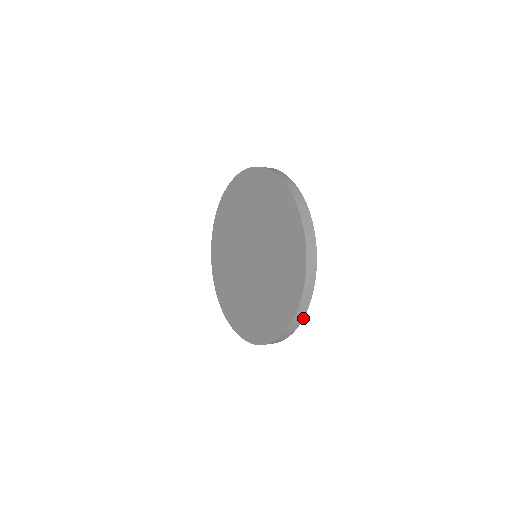
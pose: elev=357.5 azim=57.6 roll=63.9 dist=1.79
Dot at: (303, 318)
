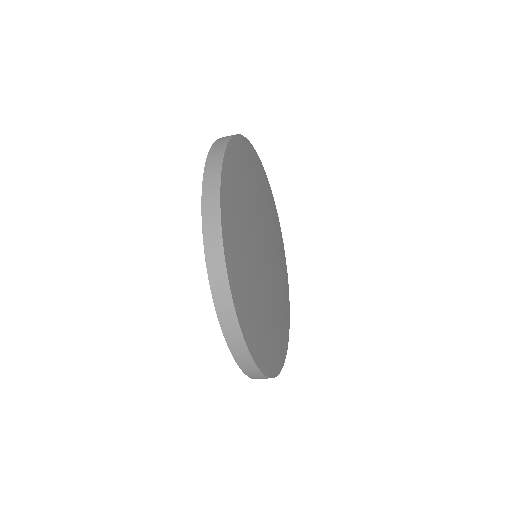
Dot at: (233, 302)
